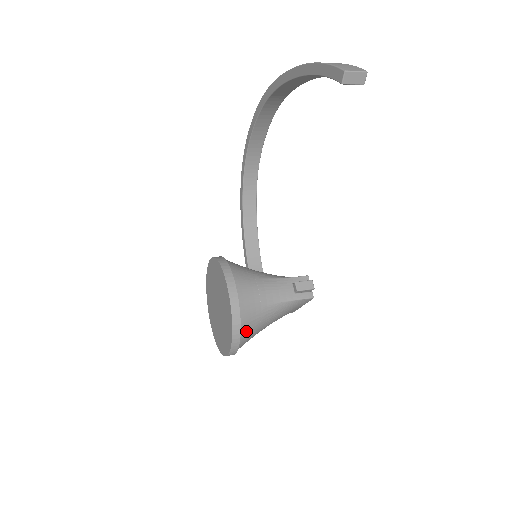
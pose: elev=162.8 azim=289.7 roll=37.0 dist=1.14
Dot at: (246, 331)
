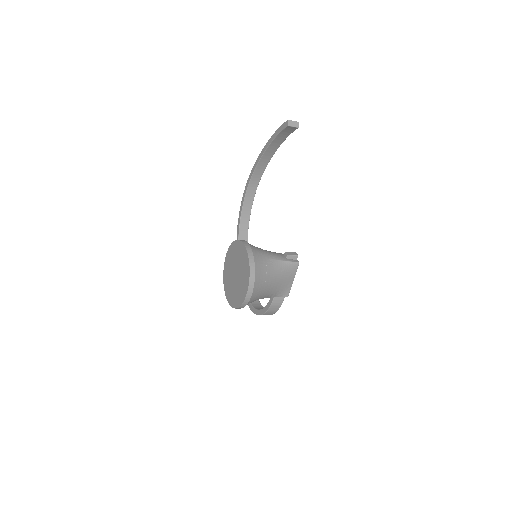
Dot at: (258, 269)
